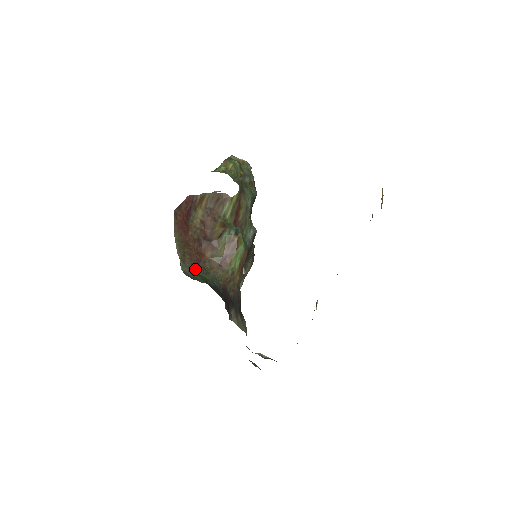
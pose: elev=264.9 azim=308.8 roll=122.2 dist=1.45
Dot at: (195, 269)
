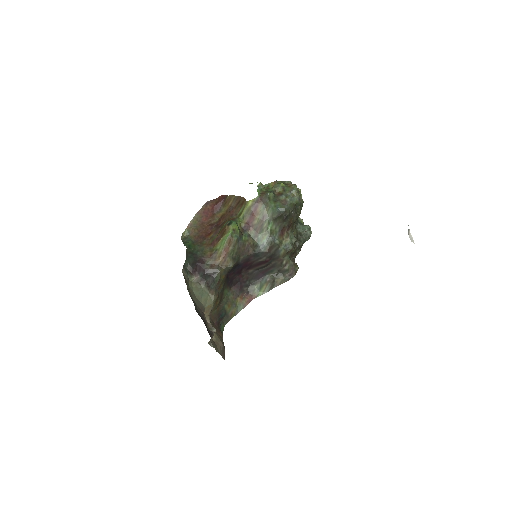
Dot at: (194, 240)
